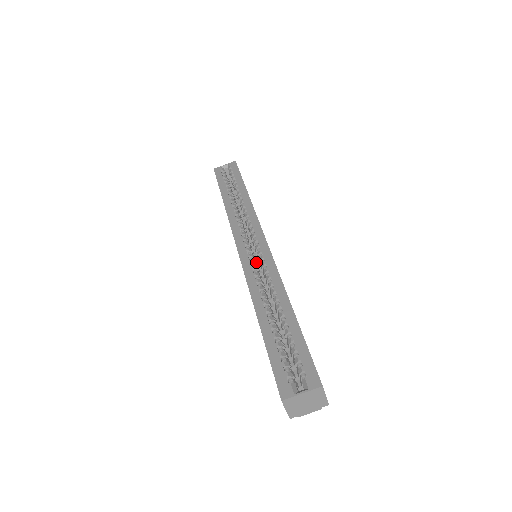
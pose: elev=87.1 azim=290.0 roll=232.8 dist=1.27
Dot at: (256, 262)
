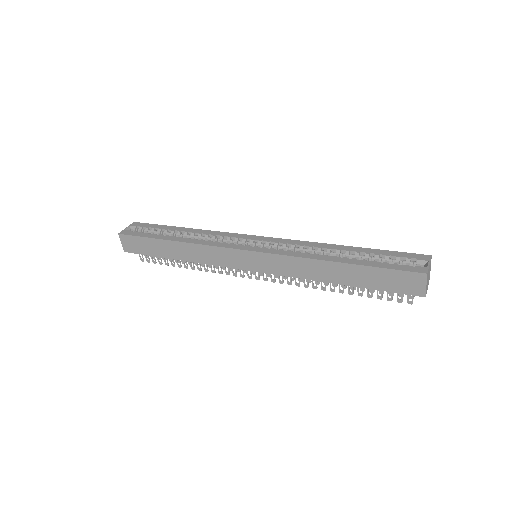
Dot at: occluded
